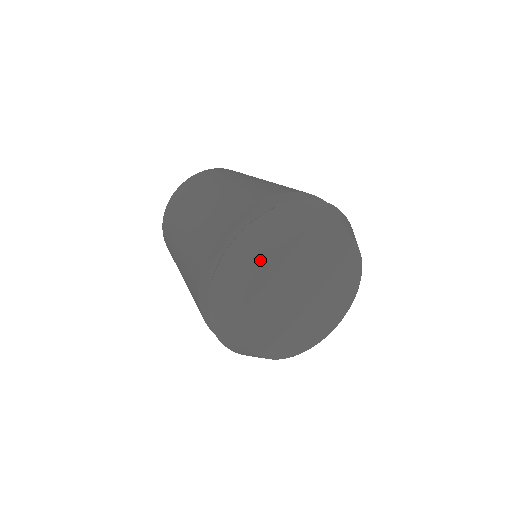
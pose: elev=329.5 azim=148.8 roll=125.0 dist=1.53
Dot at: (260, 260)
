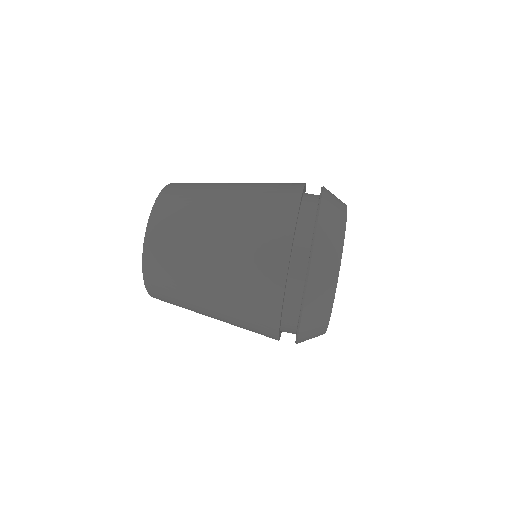
Dot at: (344, 222)
